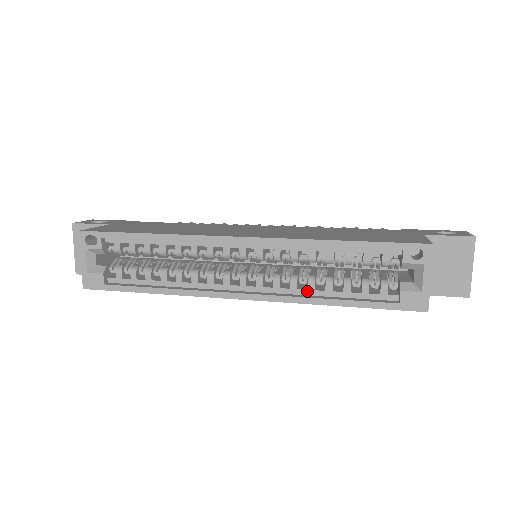
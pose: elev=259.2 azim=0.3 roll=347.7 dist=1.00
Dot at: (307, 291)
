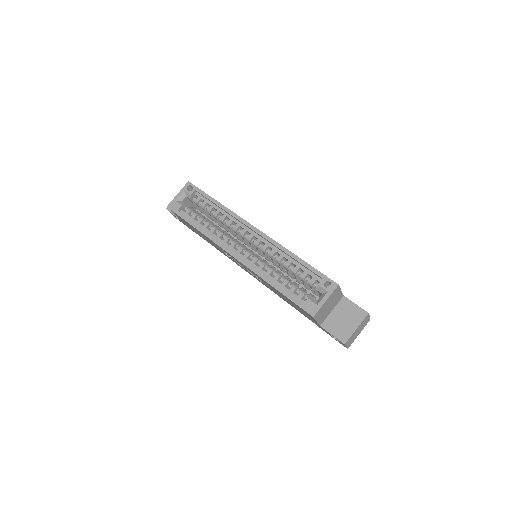
Dot at: (265, 273)
